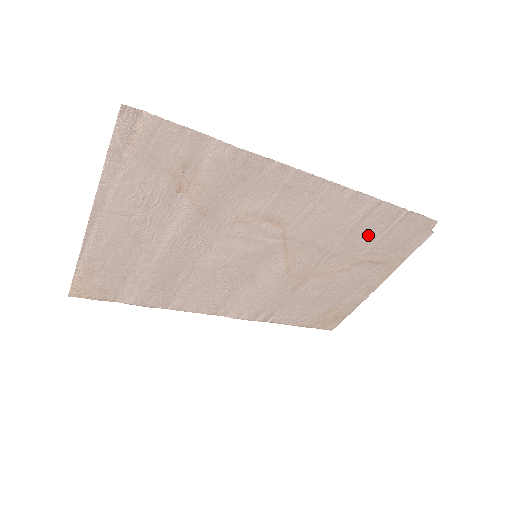
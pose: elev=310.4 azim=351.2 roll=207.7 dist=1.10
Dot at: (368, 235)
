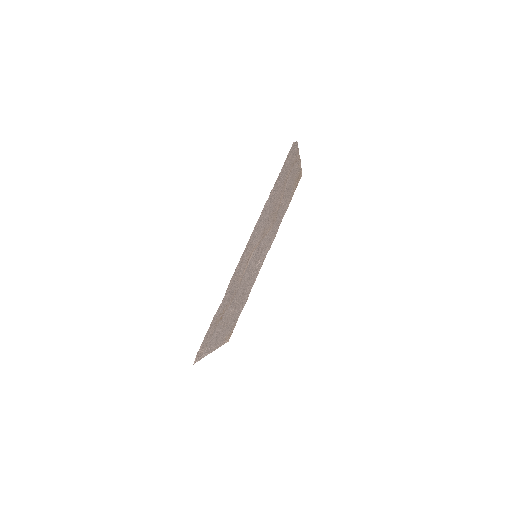
Dot at: (278, 189)
